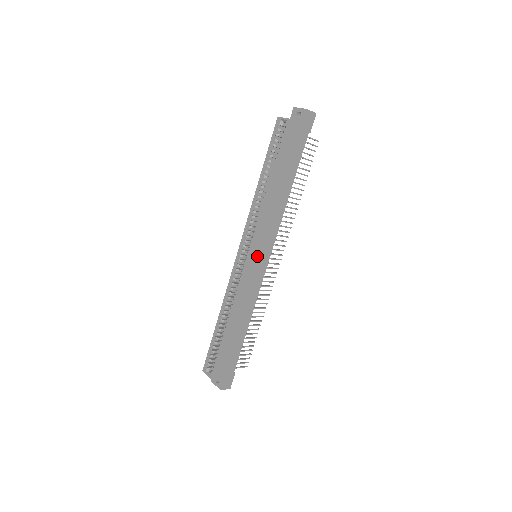
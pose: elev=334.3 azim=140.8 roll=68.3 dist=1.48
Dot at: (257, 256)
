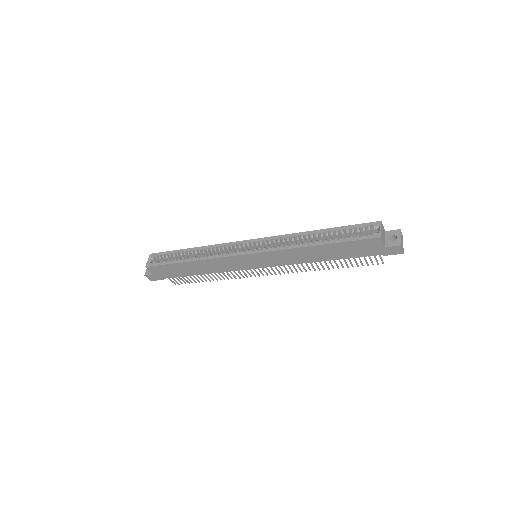
Dot at: (254, 259)
